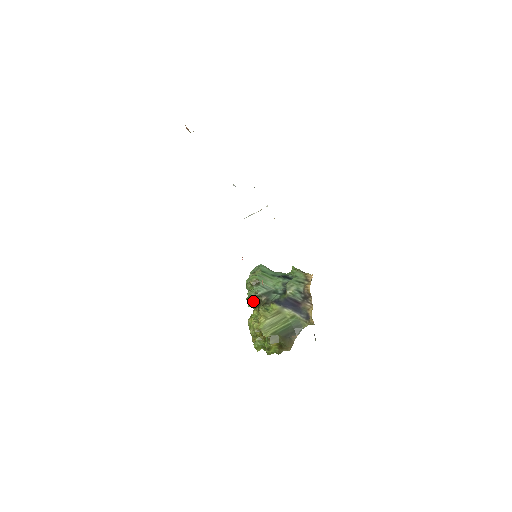
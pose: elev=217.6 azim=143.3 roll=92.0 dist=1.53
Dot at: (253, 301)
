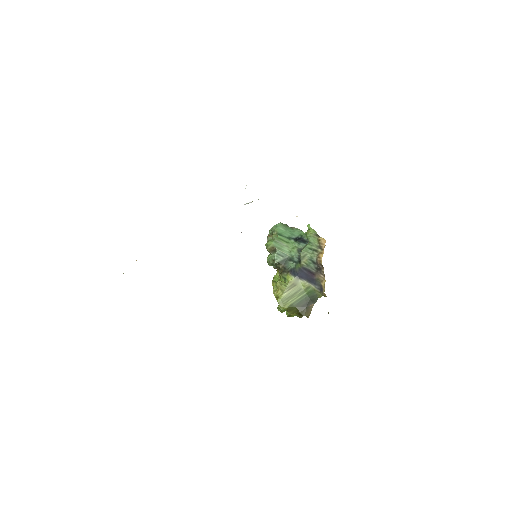
Dot at: occluded
